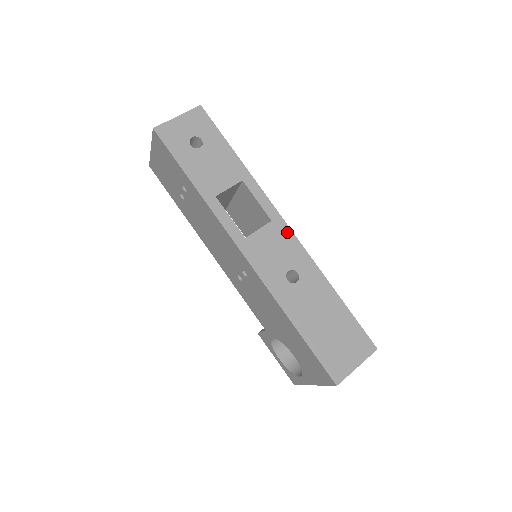
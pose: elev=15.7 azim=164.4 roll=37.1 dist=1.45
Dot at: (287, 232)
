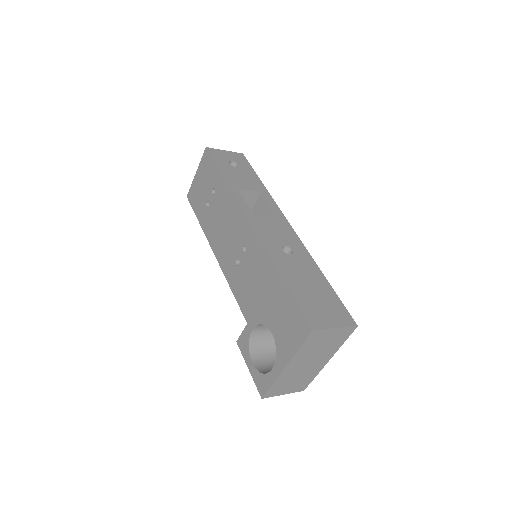
Dot at: (289, 228)
